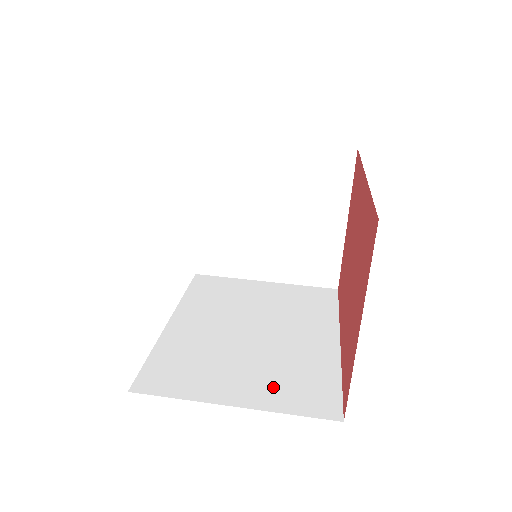
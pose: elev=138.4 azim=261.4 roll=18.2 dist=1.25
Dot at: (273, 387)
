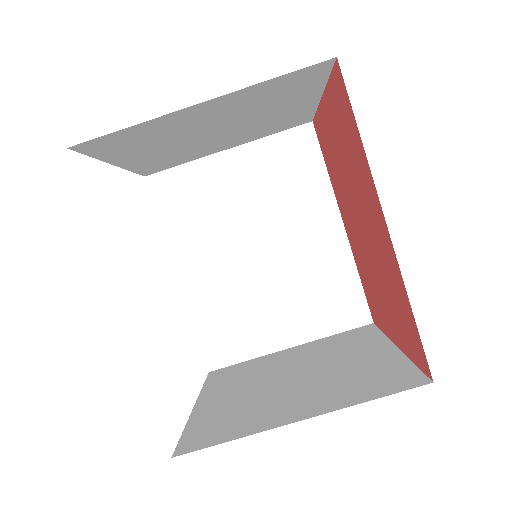
Dot at: (310, 314)
